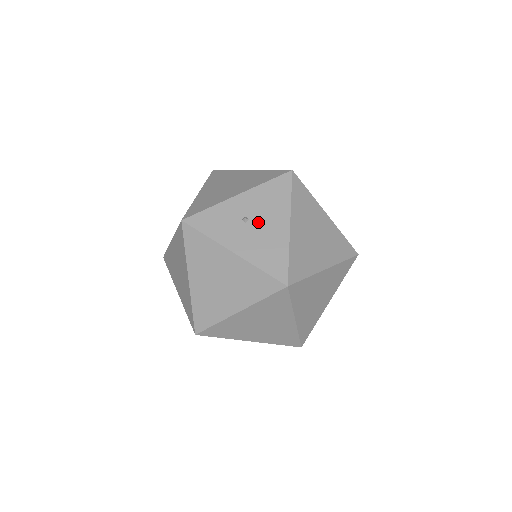
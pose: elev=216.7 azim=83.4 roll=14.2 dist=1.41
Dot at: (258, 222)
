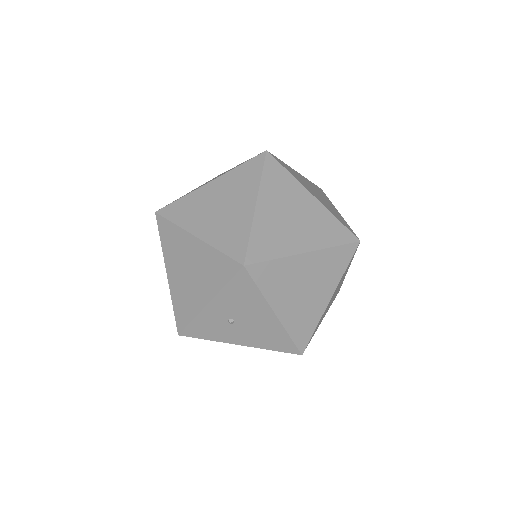
Dot at: (244, 320)
